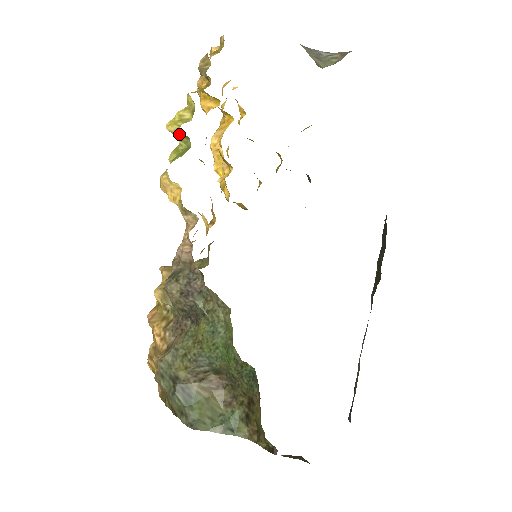
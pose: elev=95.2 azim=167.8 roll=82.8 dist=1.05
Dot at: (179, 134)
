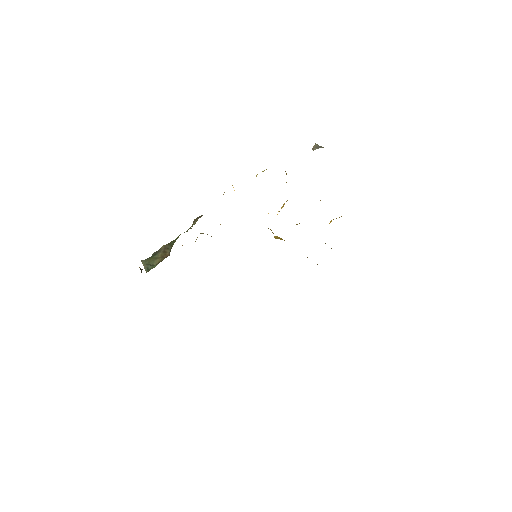
Dot at: occluded
